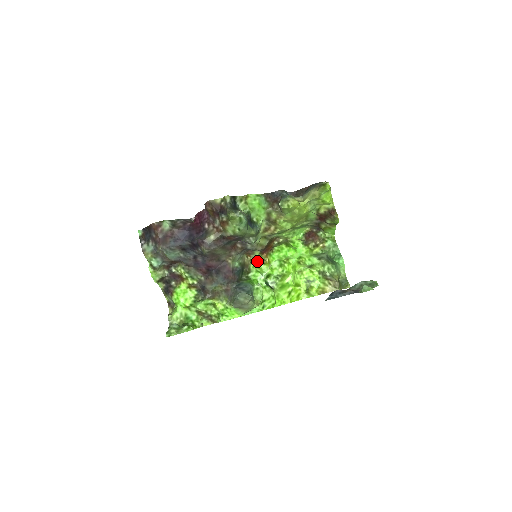
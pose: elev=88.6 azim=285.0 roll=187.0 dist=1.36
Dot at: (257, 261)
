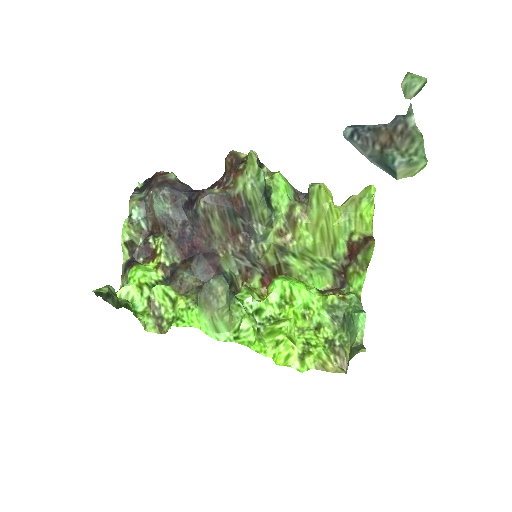
Dot at: (253, 290)
